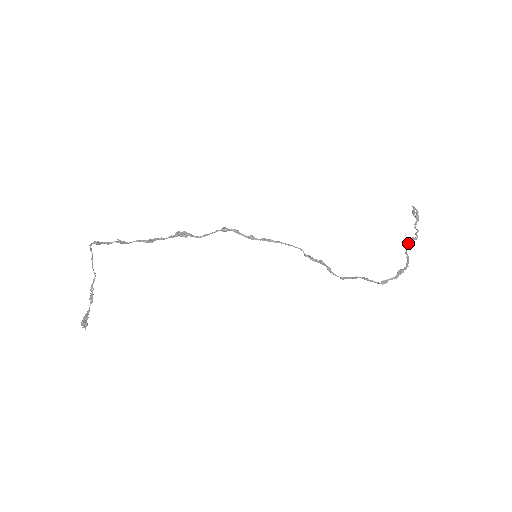
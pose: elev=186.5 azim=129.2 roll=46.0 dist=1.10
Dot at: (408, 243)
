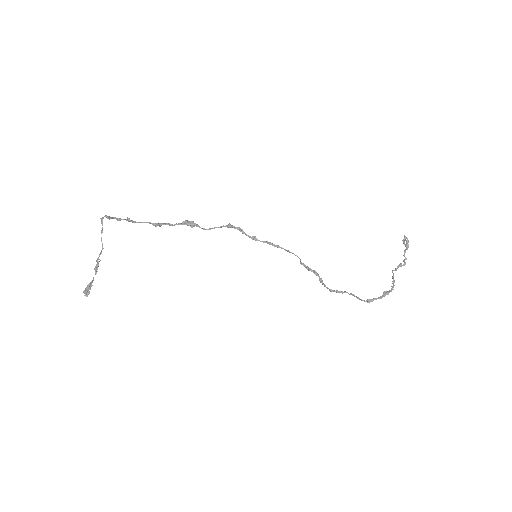
Dot at: (396, 268)
